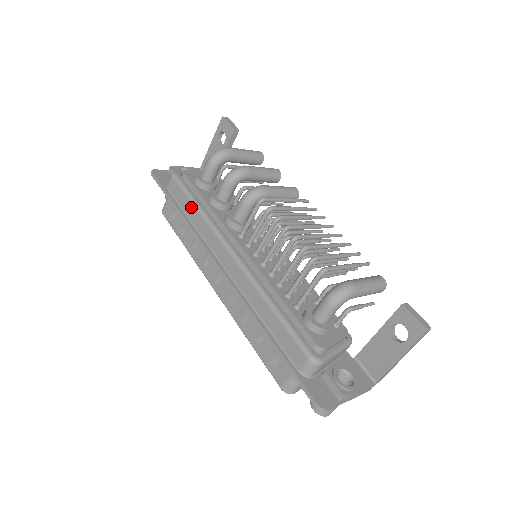
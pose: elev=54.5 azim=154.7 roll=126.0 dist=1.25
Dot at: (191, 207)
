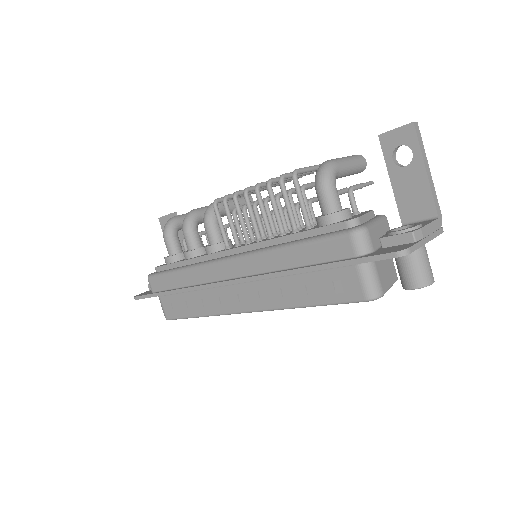
Dot at: (176, 276)
